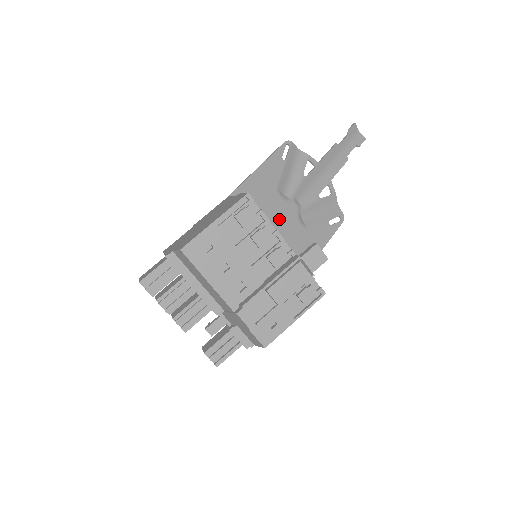
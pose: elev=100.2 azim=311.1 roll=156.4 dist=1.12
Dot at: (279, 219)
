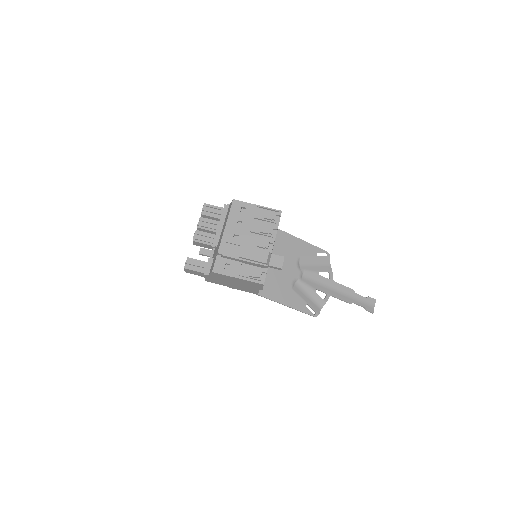
Dot at: (285, 265)
